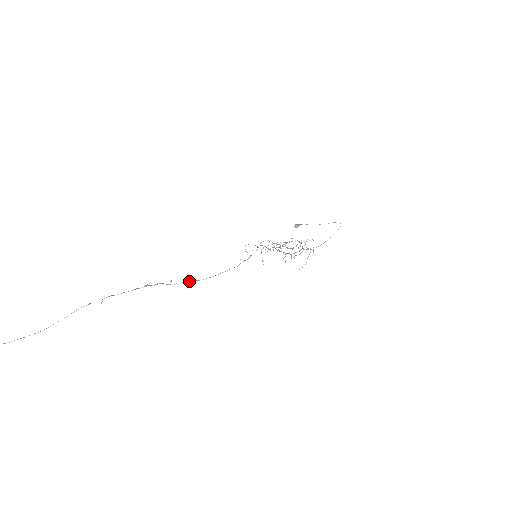
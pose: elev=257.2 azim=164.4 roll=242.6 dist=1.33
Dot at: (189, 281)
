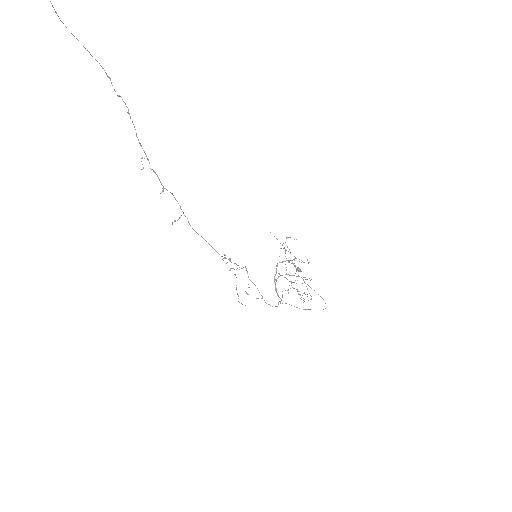
Dot at: occluded
